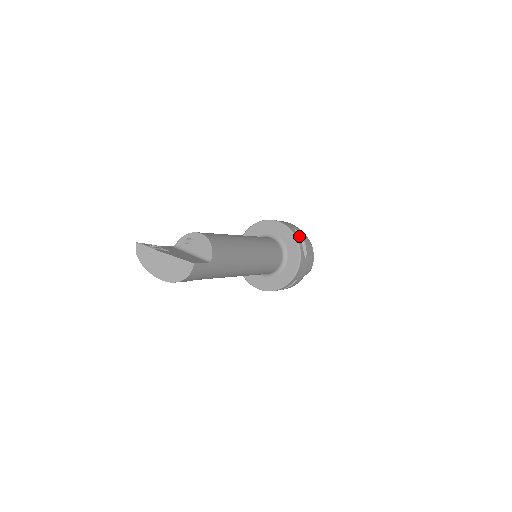
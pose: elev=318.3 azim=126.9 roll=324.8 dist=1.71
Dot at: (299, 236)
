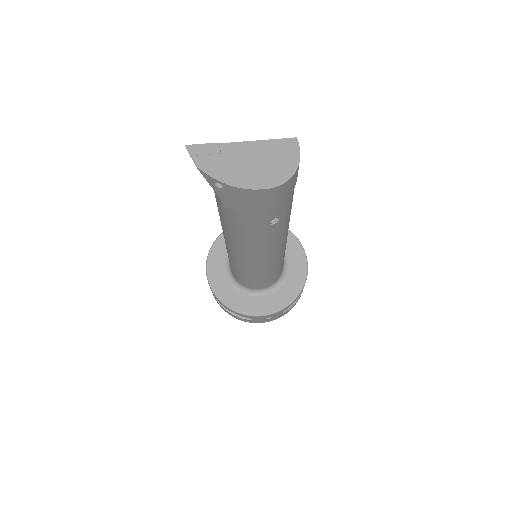
Dot at: occluded
